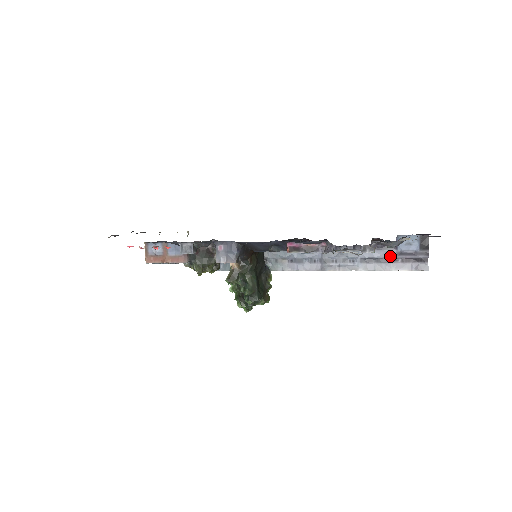
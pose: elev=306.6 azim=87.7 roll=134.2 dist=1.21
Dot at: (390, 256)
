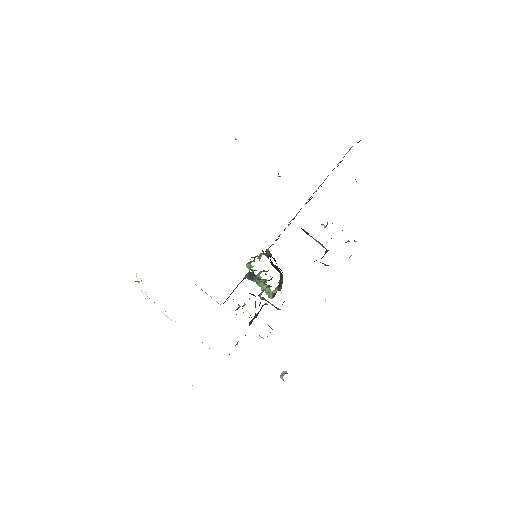
Dot at: occluded
